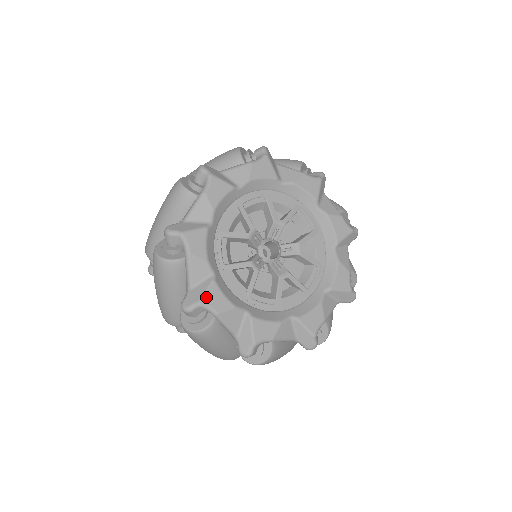
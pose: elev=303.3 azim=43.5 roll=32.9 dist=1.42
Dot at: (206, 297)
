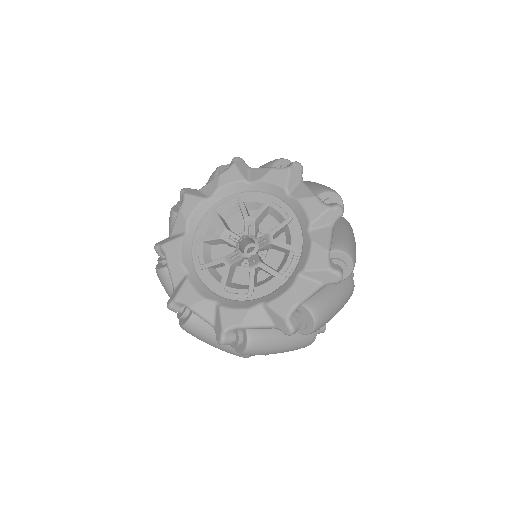
Dot at: (180, 293)
